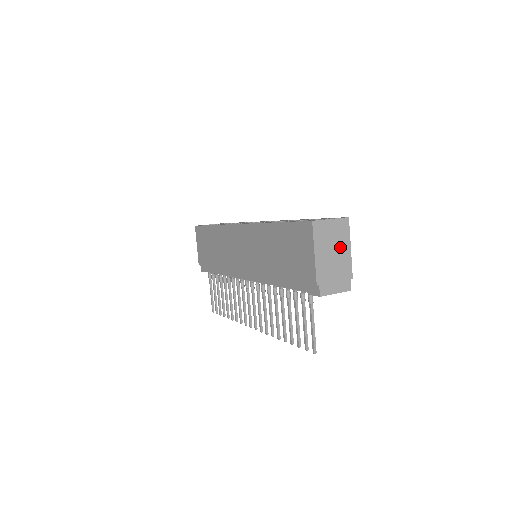
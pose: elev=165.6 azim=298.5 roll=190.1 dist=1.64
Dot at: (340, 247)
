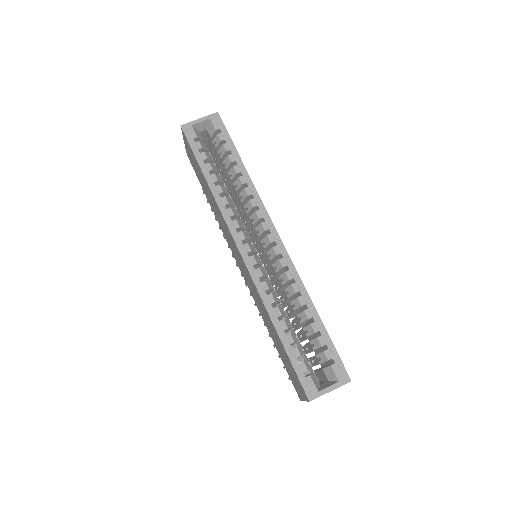
Dot at: occluded
